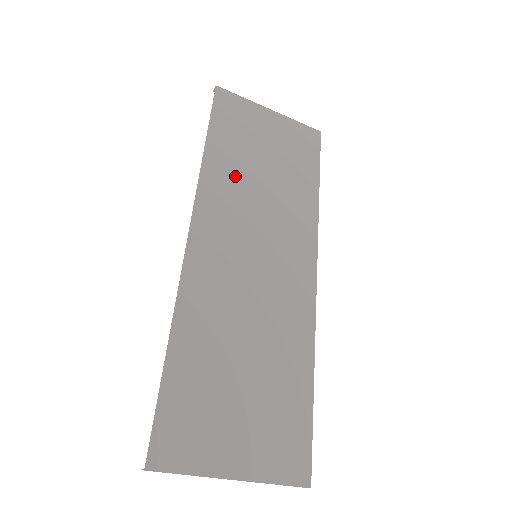
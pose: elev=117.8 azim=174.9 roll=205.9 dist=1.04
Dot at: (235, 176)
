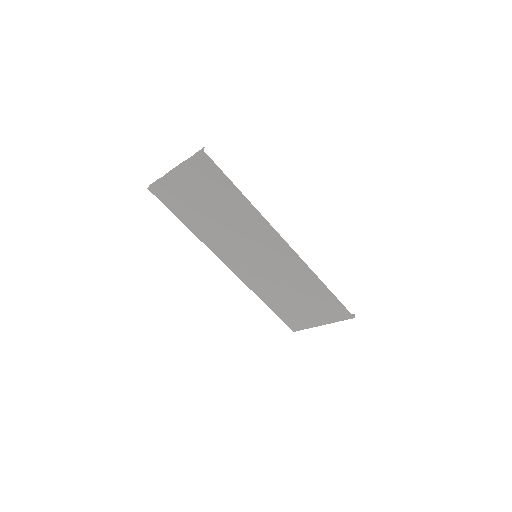
Dot at: (210, 229)
